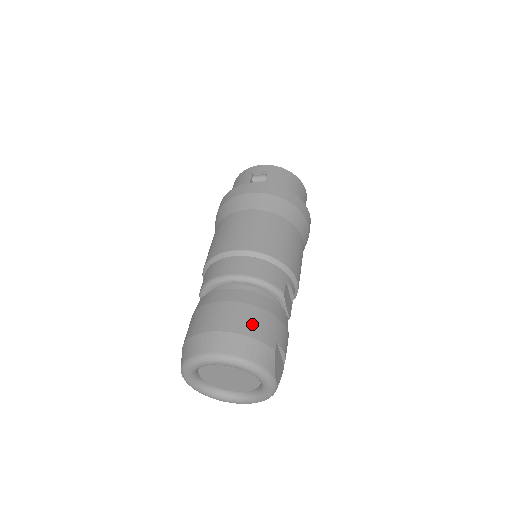
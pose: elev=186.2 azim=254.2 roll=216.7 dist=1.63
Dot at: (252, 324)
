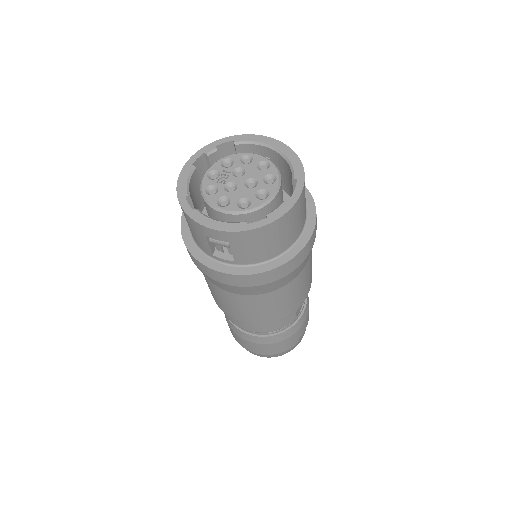
Dot at: (276, 350)
